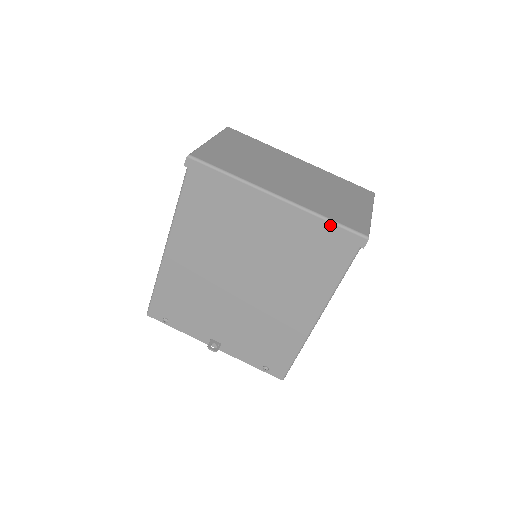
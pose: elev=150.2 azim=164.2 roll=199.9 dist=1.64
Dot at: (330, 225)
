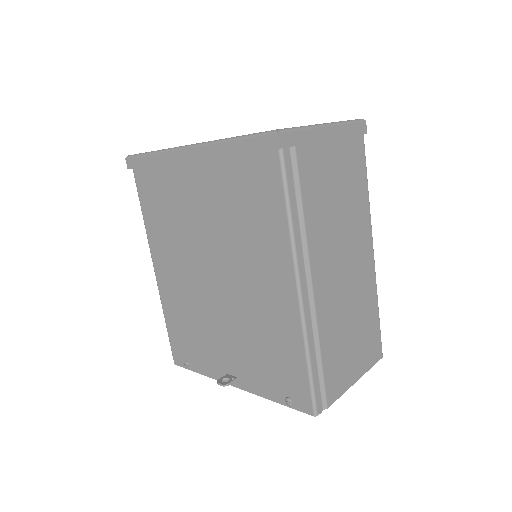
Dot at: (238, 143)
